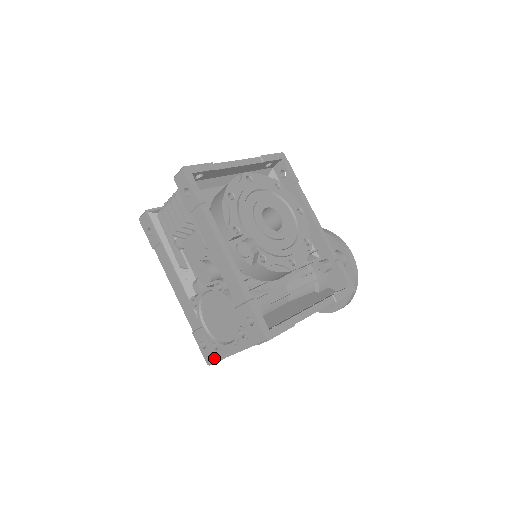
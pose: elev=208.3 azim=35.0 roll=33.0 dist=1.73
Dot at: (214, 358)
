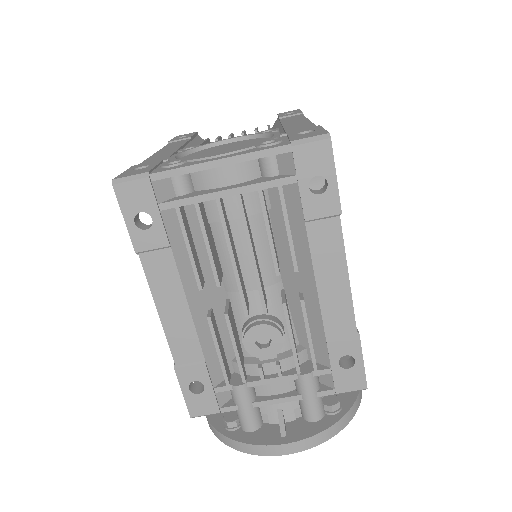
Dot at: (149, 170)
